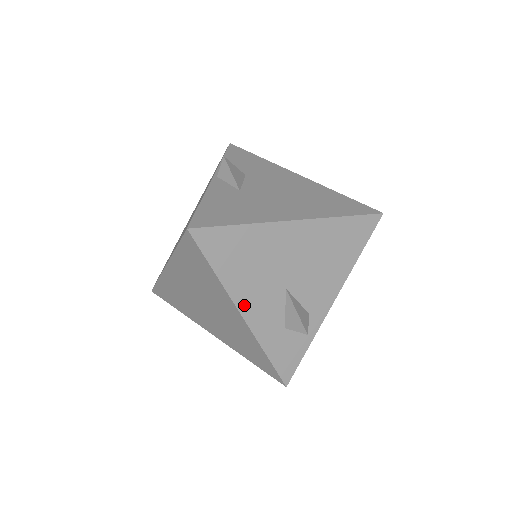
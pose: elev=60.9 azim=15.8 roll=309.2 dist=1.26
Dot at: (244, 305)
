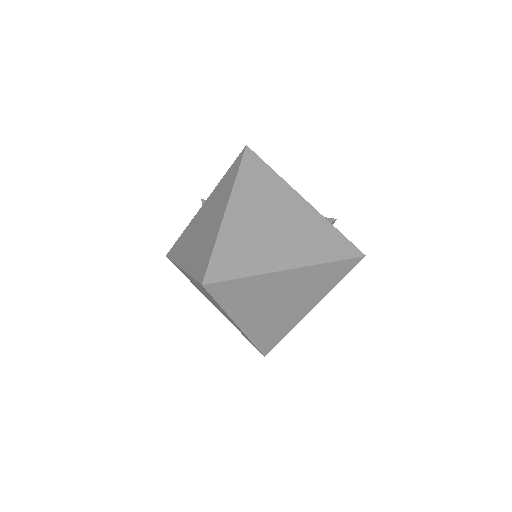
Dot at: occluded
